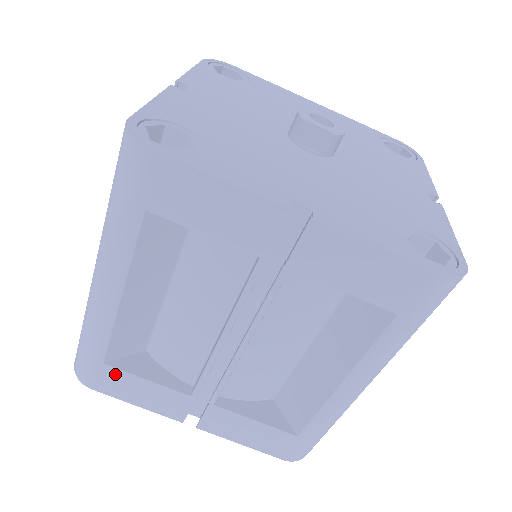
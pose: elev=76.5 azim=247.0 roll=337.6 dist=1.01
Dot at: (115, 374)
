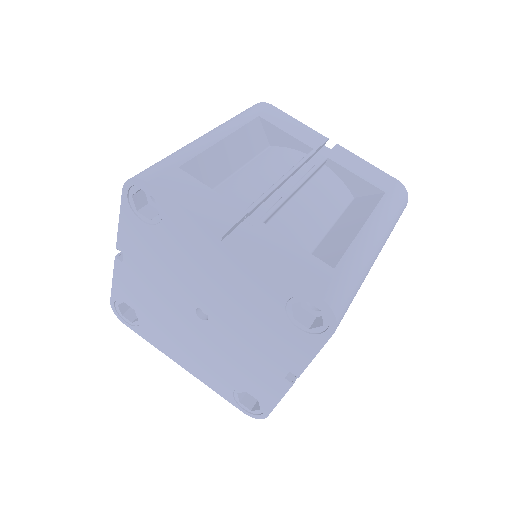
Dot at: (183, 177)
